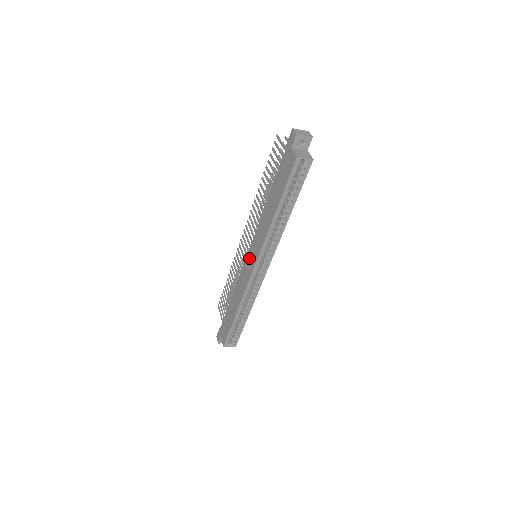
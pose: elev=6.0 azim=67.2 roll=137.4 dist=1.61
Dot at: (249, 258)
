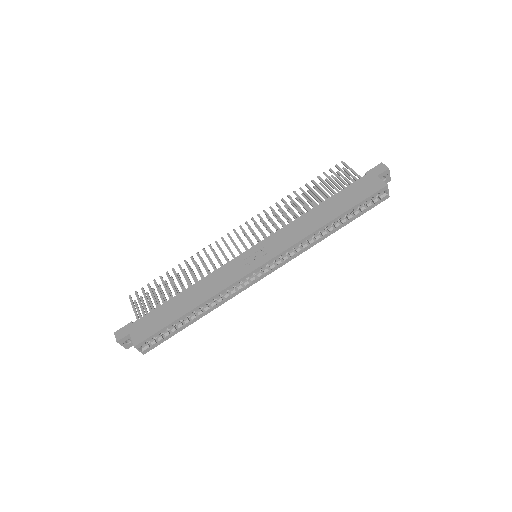
Dot at: (254, 253)
